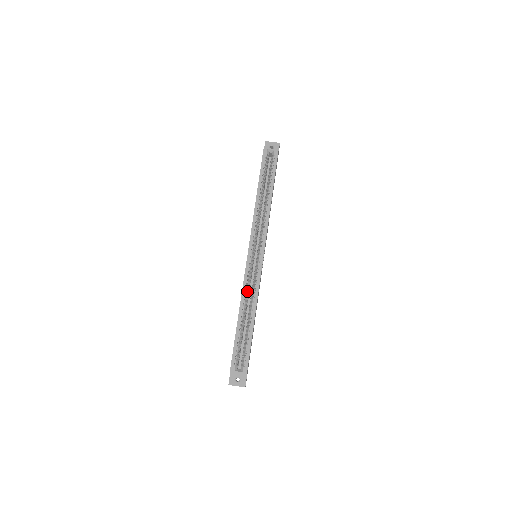
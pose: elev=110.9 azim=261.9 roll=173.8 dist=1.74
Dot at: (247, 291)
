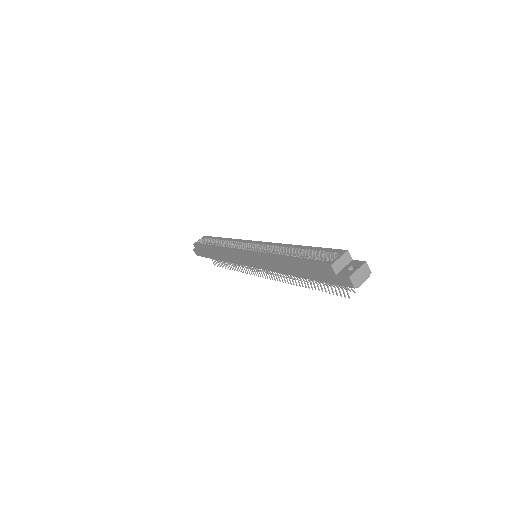
Dot at: (272, 253)
